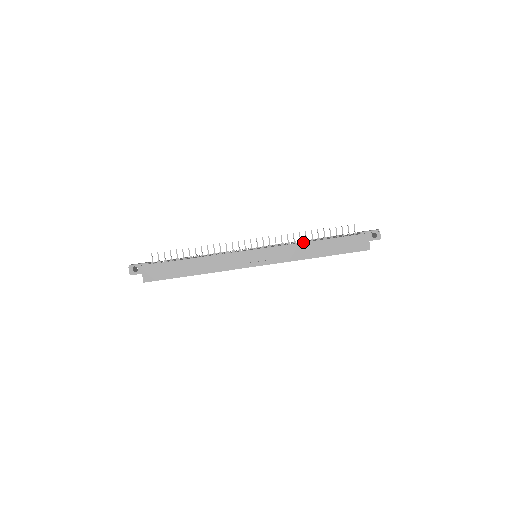
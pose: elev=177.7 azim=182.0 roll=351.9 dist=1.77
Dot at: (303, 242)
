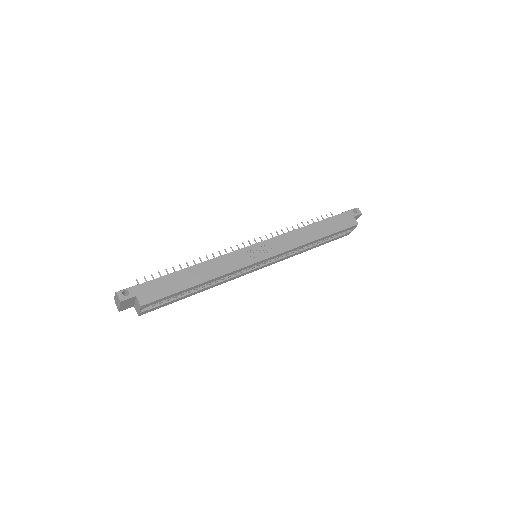
Dot at: (298, 228)
